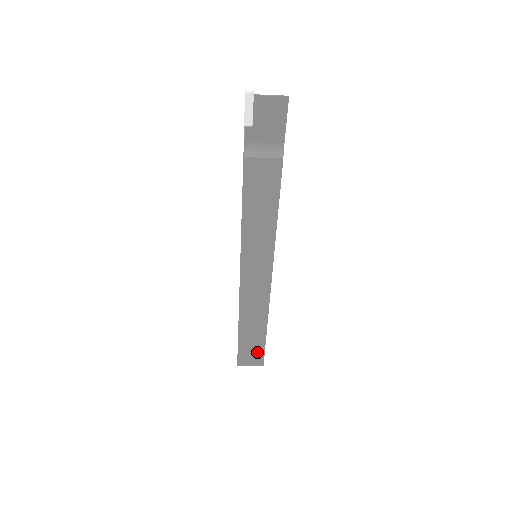
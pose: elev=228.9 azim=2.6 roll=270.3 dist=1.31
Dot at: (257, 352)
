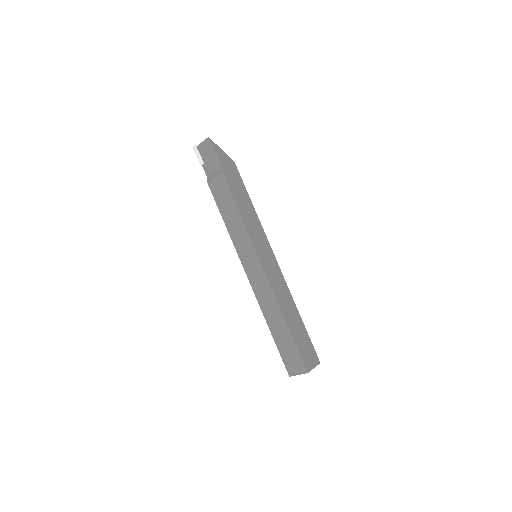
Dot at: (294, 354)
